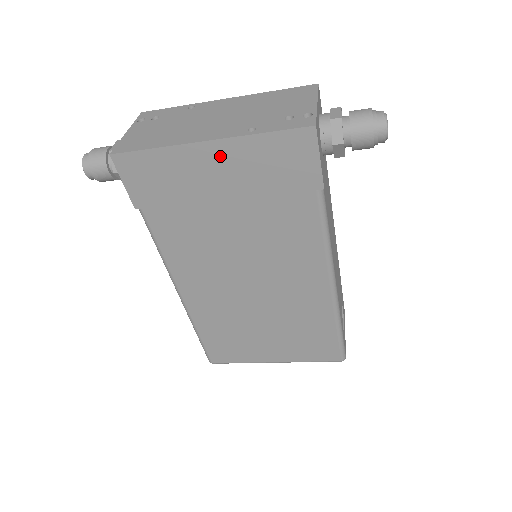
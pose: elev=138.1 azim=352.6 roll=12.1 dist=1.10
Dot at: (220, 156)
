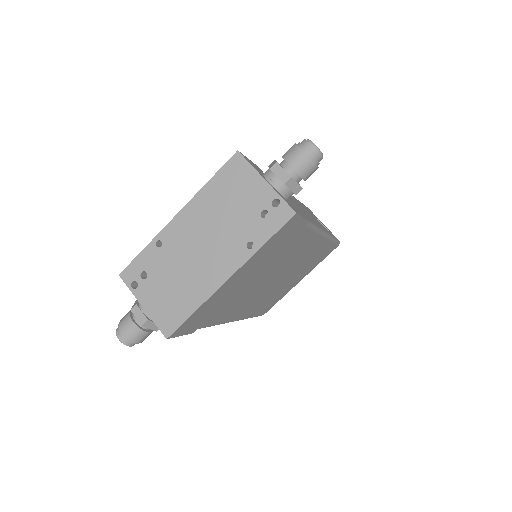
Dot at: (240, 274)
